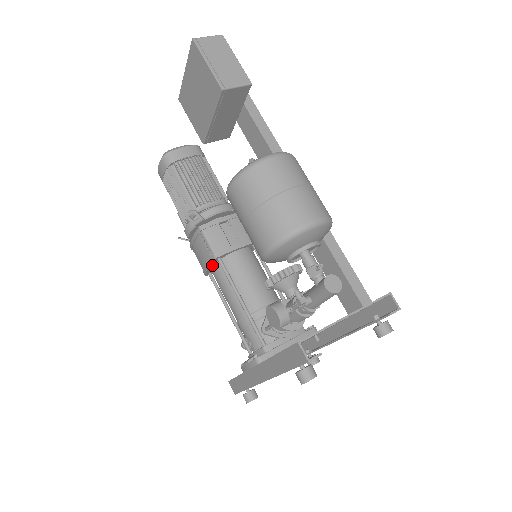
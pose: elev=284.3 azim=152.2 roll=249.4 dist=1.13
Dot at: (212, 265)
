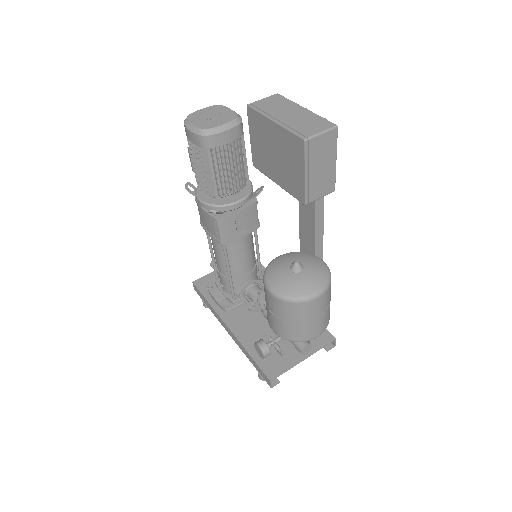
Dot at: occluded
